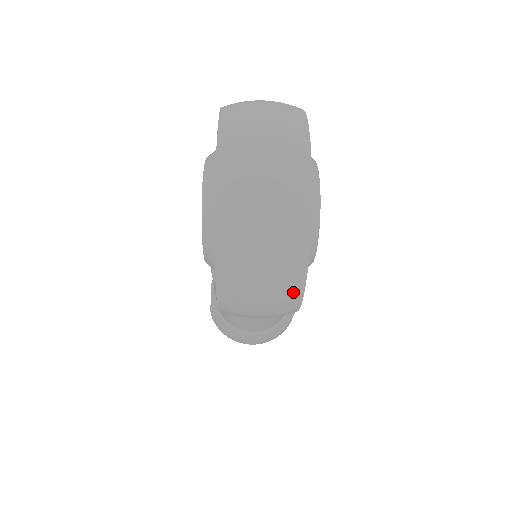
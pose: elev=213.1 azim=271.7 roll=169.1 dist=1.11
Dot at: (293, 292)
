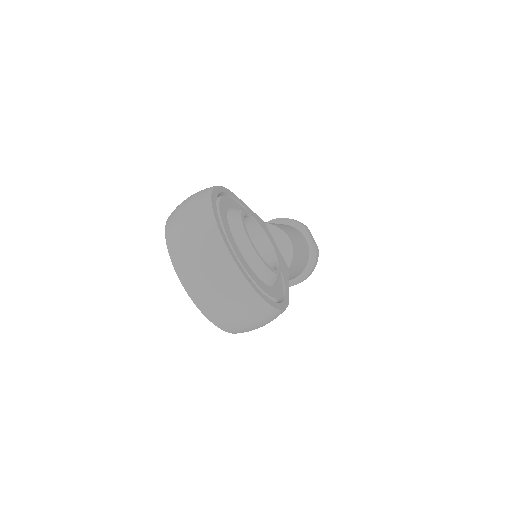
Dot at: (271, 314)
